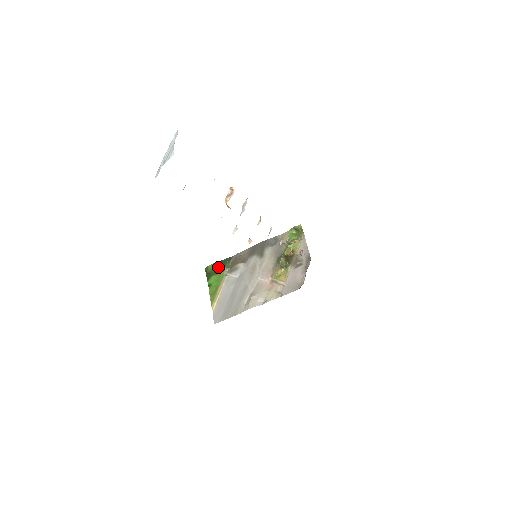
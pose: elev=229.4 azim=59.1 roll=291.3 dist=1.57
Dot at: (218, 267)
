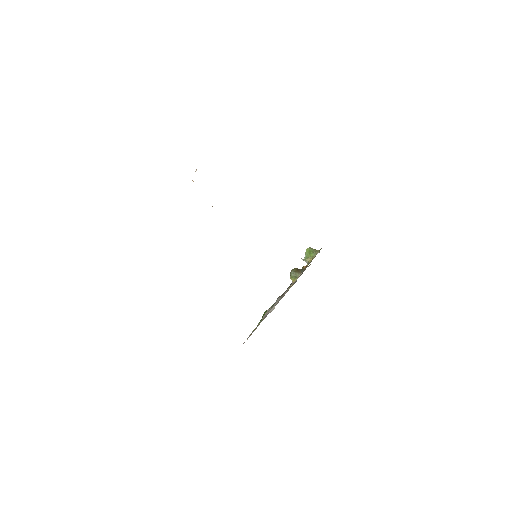
Dot at: occluded
